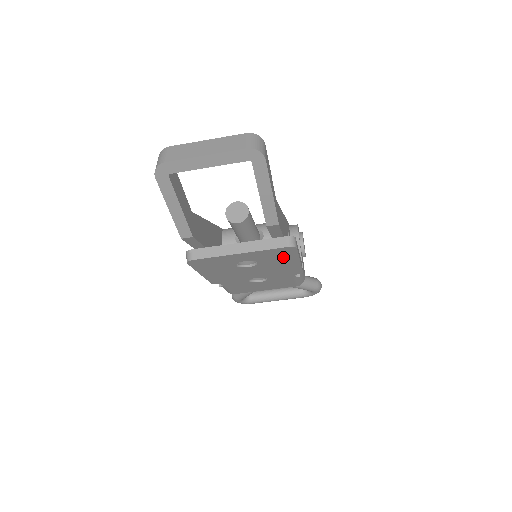
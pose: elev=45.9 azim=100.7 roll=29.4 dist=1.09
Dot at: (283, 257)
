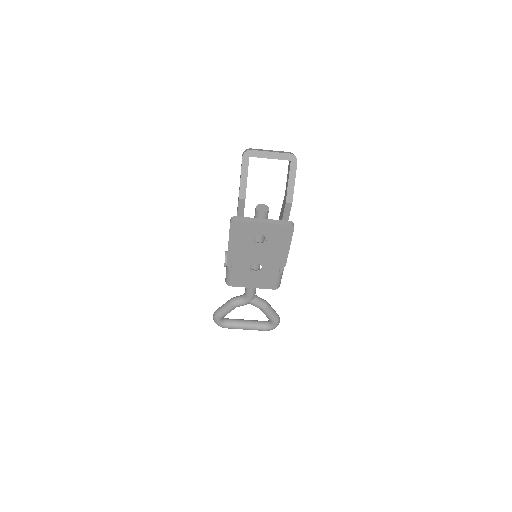
Dot at: (283, 238)
